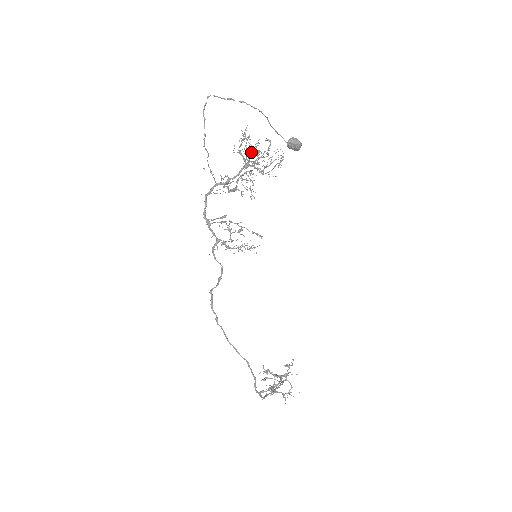
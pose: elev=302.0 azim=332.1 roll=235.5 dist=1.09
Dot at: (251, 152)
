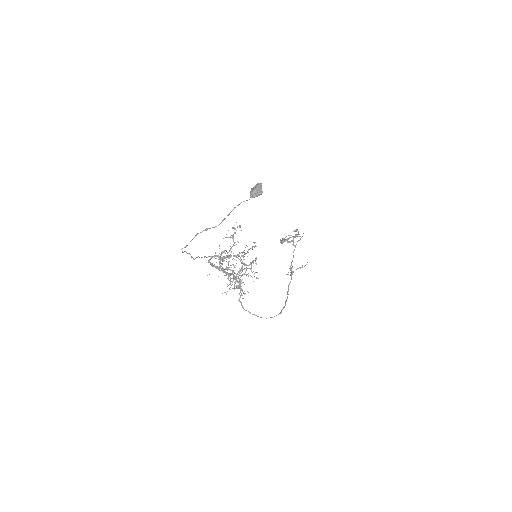
Dot at: (235, 278)
